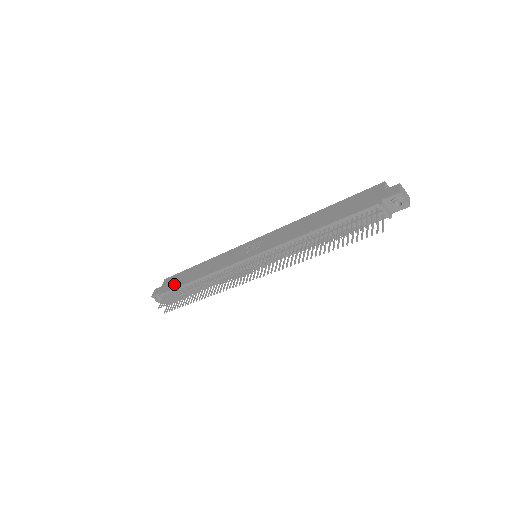
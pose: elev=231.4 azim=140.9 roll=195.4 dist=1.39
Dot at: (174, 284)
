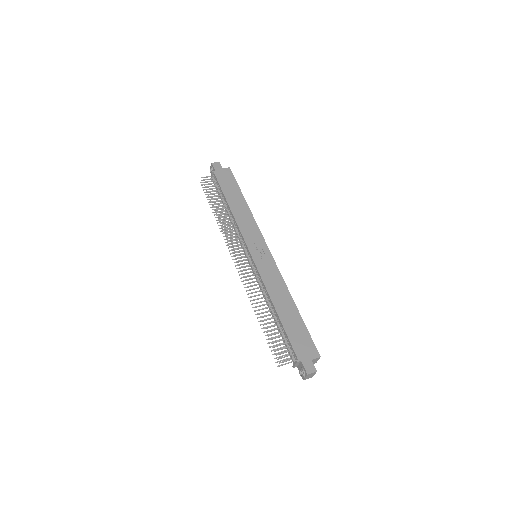
Dot at: (224, 183)
